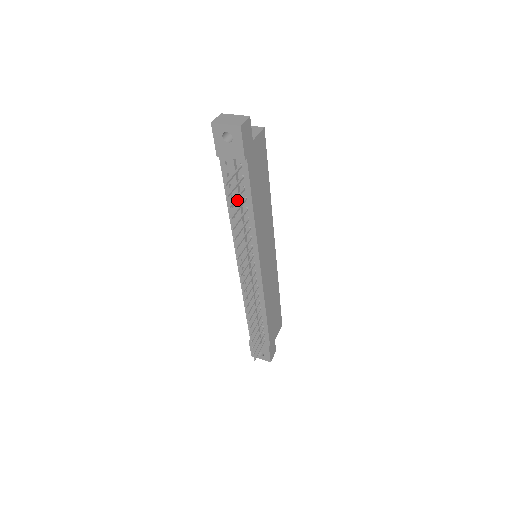
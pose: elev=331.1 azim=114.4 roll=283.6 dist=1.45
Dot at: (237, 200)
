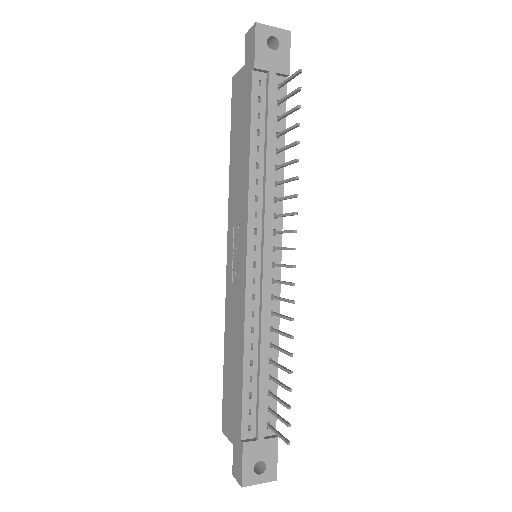
Dot at: (270, 133)
